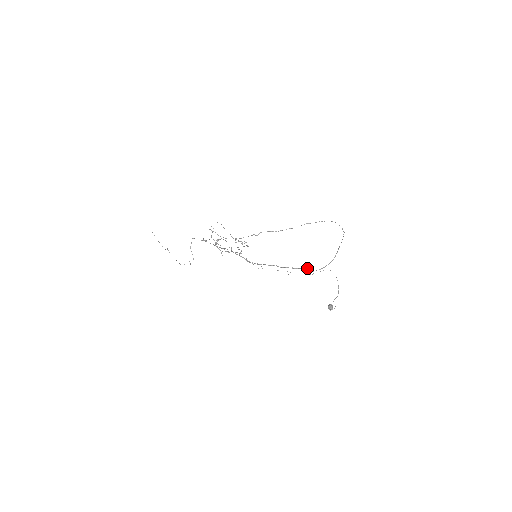
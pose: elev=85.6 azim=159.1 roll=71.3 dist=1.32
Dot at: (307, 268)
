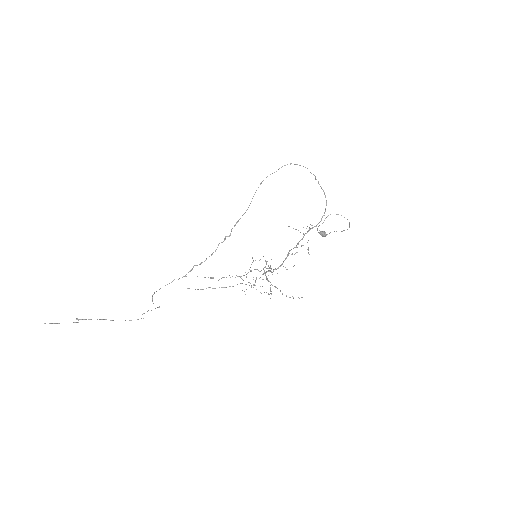
Dot at: occluded
